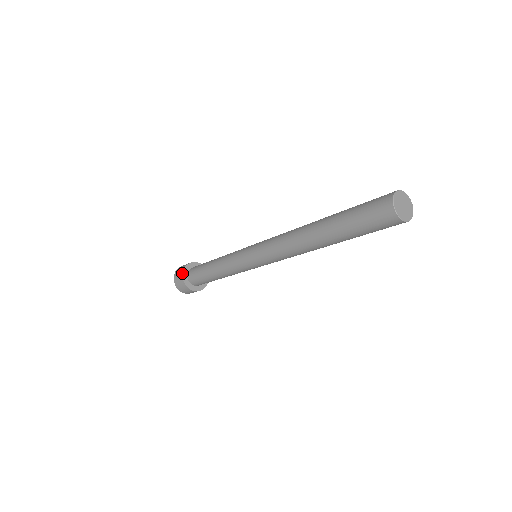
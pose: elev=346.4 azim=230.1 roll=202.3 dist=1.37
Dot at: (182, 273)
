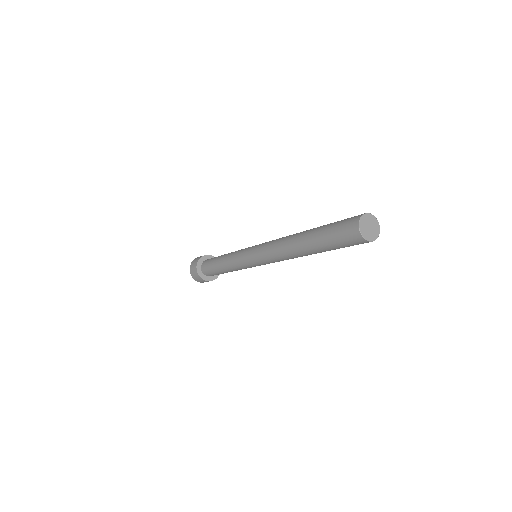
Dot at: (200, 258)
